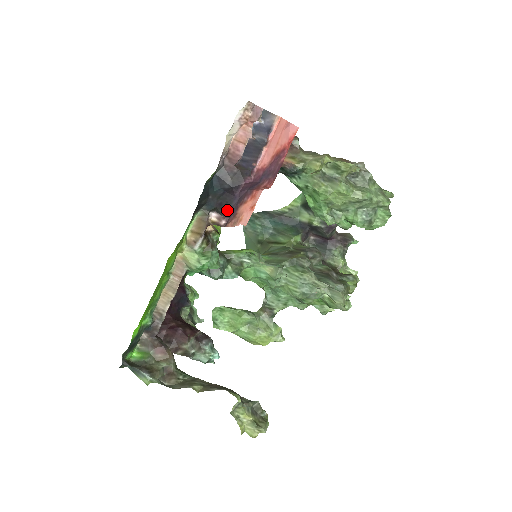
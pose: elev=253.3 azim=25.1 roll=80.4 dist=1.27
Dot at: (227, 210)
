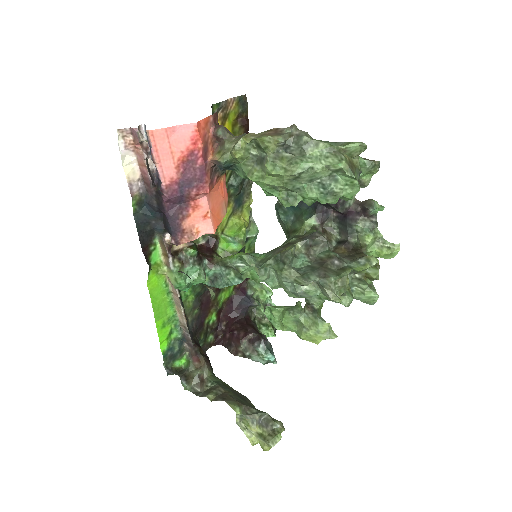
Dot at: (169, 230)
